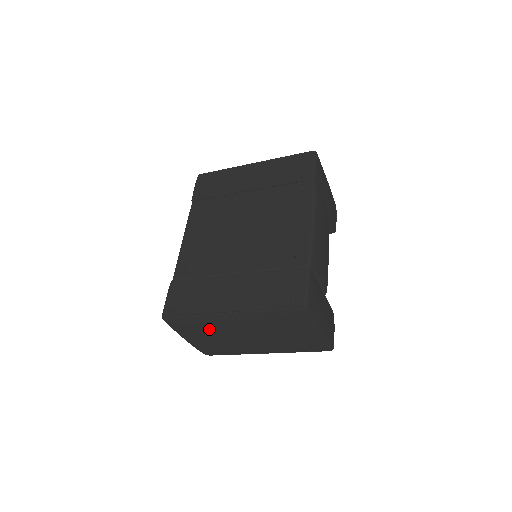
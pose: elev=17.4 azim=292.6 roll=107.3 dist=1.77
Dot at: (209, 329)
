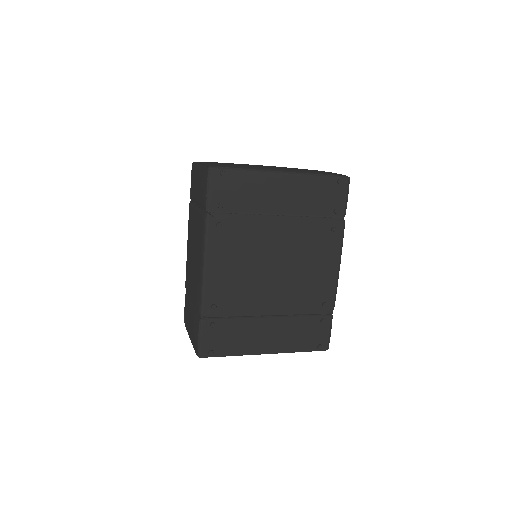
Dot at: occluded
